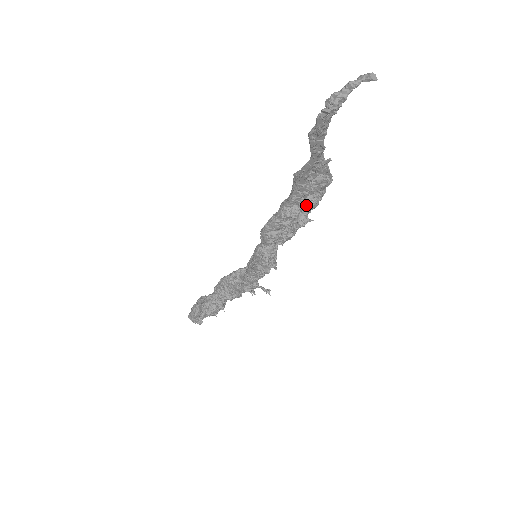
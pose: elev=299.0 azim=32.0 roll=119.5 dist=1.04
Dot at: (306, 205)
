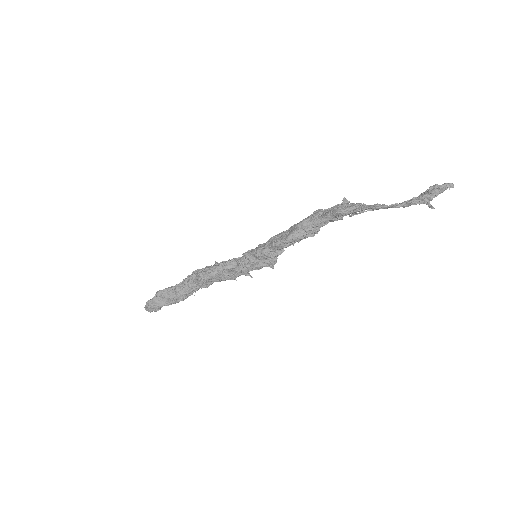
Dot at: occluded
